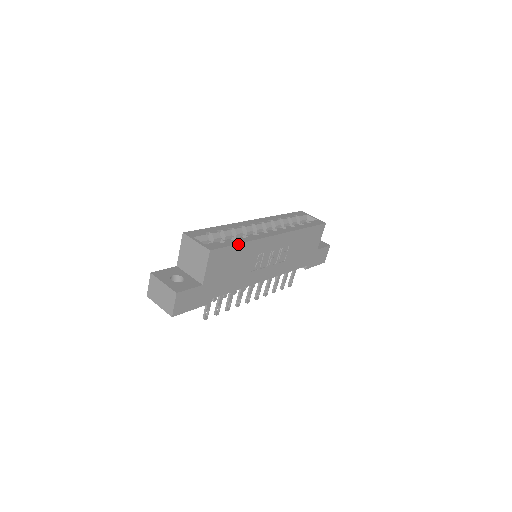
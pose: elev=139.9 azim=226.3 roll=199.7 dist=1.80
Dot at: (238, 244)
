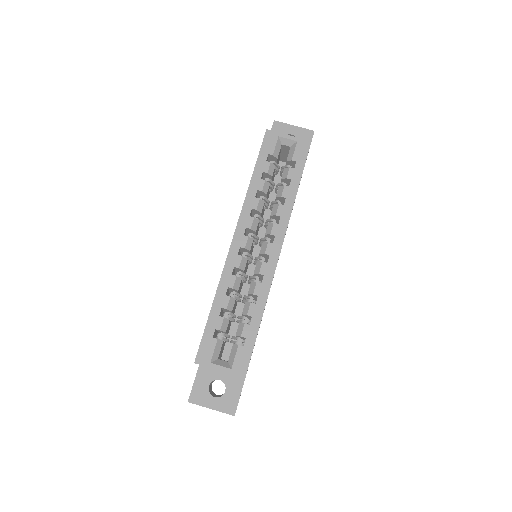
Dot at: occluded
